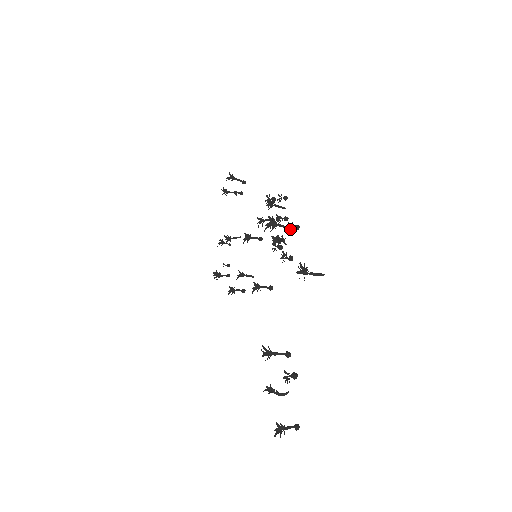
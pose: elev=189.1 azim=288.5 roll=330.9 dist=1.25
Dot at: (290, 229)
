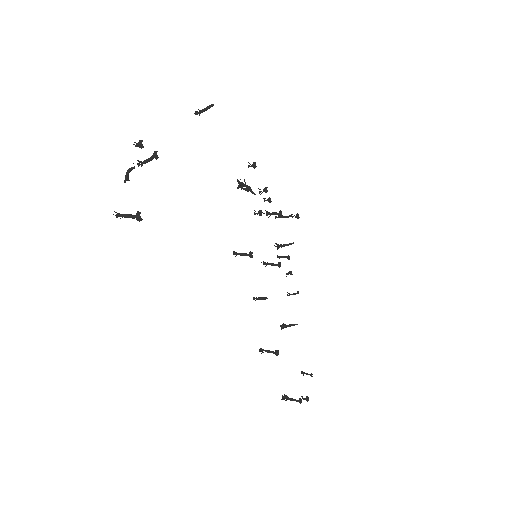
Dot at: occluded
